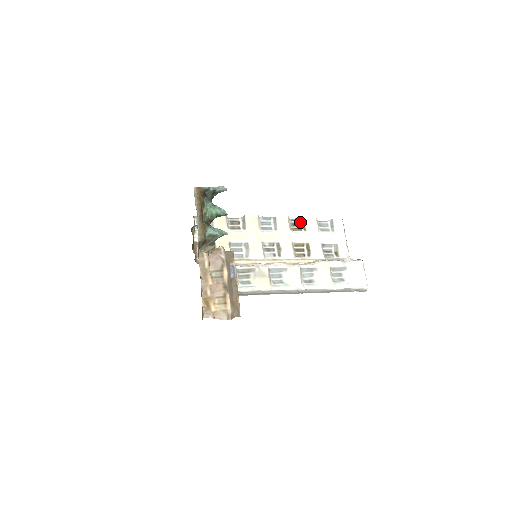
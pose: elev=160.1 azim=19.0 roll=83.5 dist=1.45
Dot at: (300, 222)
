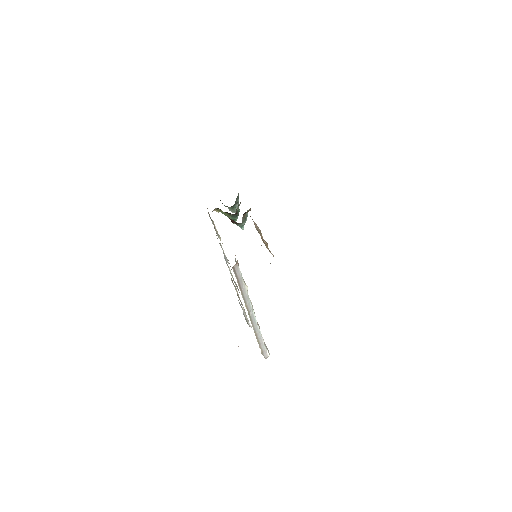
Dot at: occluded
